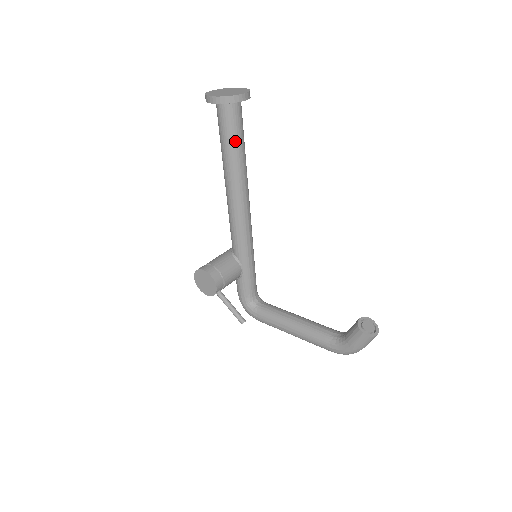
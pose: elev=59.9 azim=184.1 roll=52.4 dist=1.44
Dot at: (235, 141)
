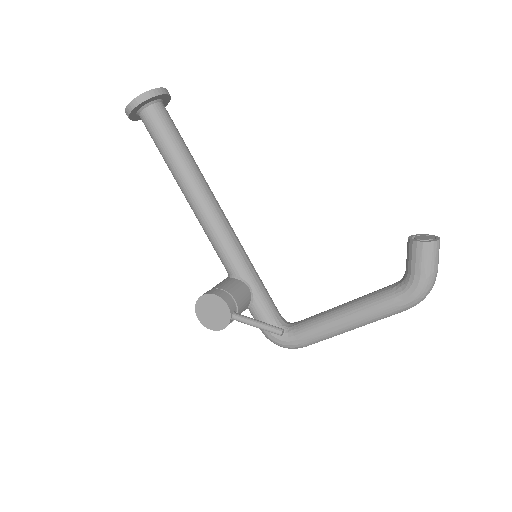
Dot at: (174, 140)
